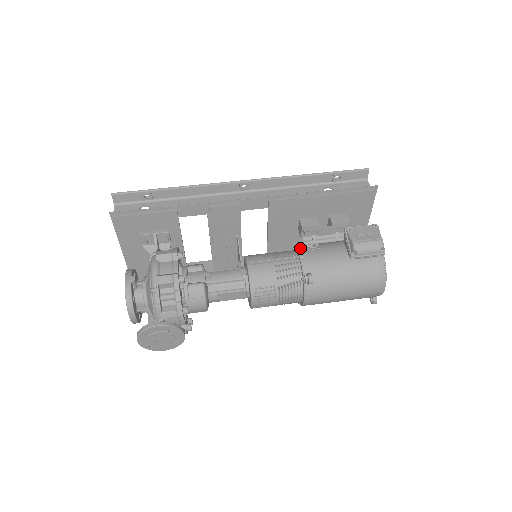
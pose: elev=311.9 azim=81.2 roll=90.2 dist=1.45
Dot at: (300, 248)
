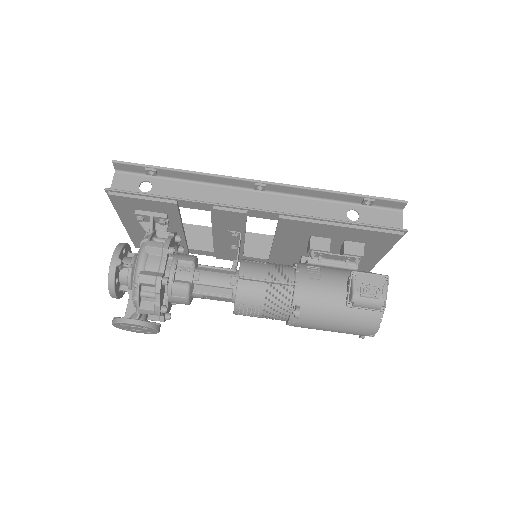
Dot at: (300, 272)
